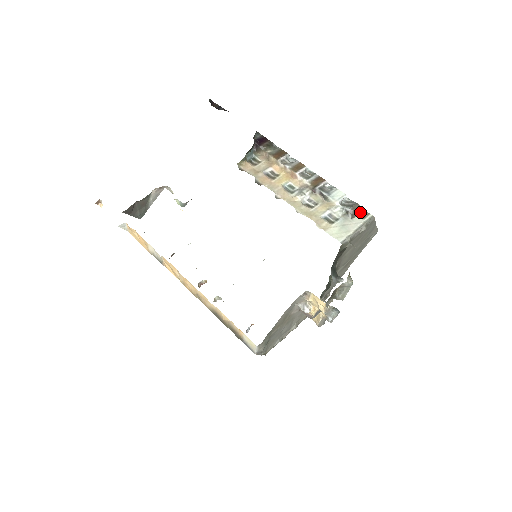
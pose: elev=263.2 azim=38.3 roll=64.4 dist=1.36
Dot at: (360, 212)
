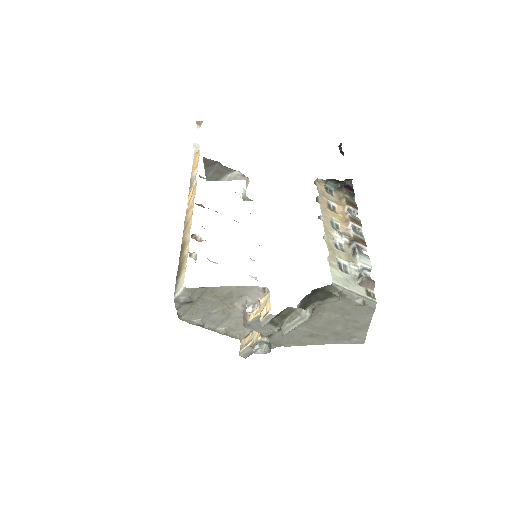
Dot at: (369, 290)
